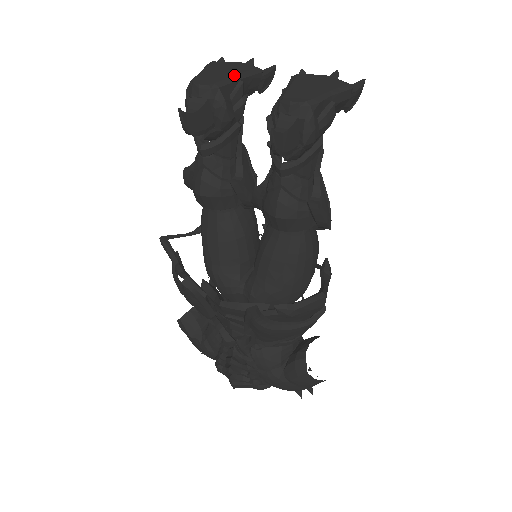
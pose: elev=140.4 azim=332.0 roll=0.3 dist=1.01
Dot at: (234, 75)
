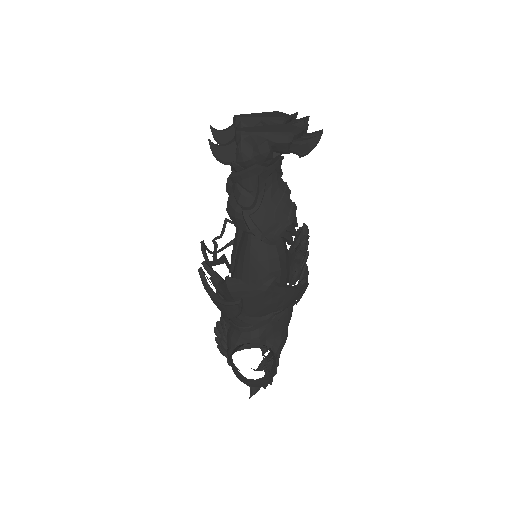
Dot at: (260, 117)
